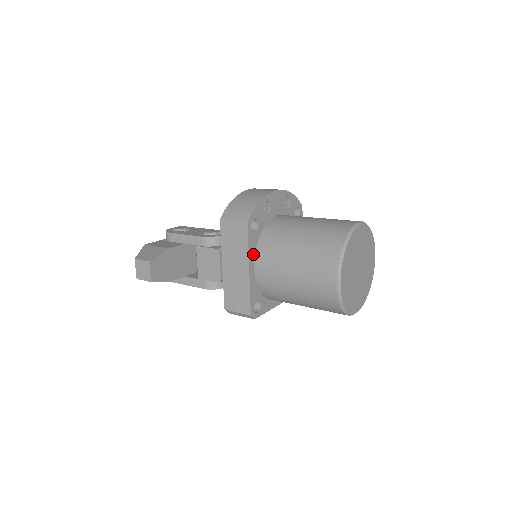
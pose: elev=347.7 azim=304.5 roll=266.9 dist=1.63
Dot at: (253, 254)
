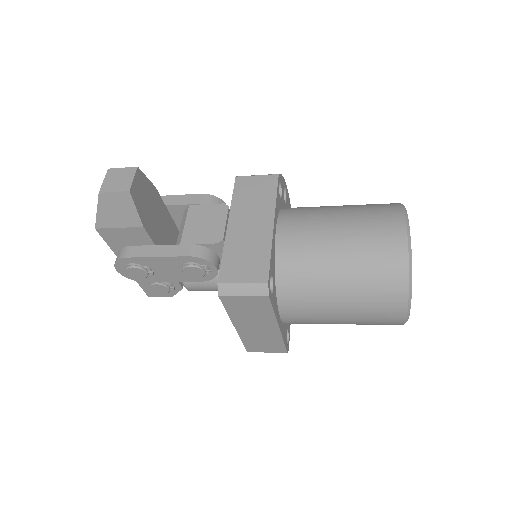
Dot at: (276, 215)
